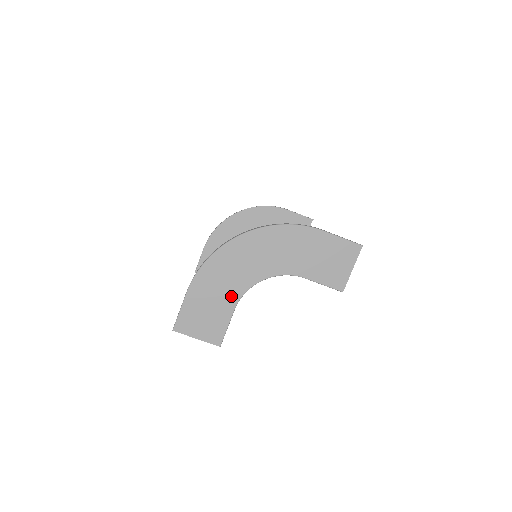
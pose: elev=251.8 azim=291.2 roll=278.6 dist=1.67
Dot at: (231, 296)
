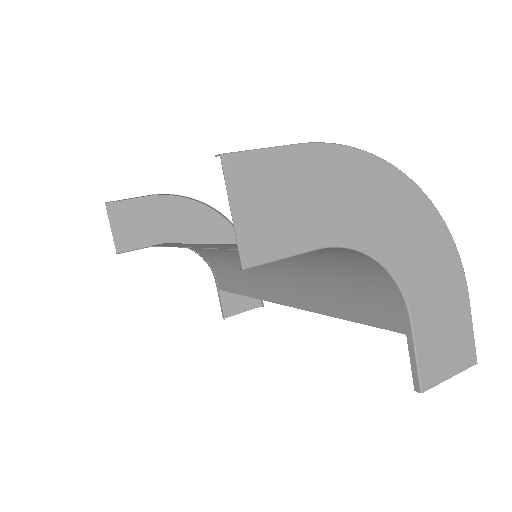
Dot at: (334, 228)
